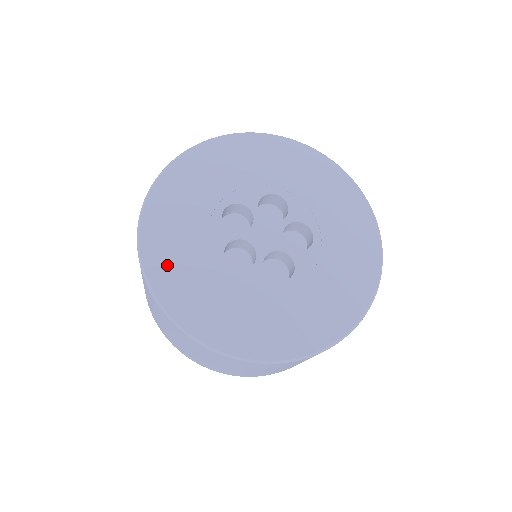
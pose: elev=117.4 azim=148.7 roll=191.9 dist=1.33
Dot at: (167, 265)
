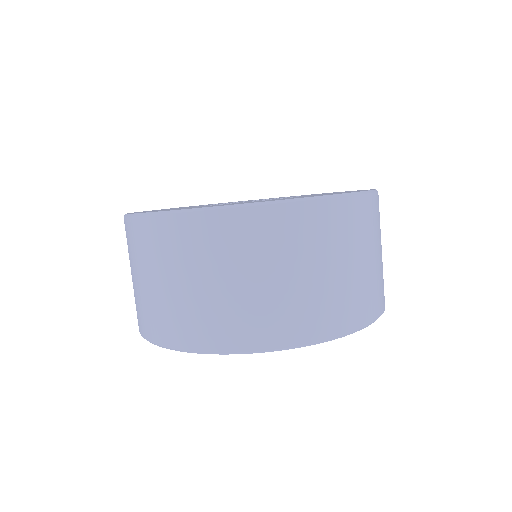
Dot at: occluded
